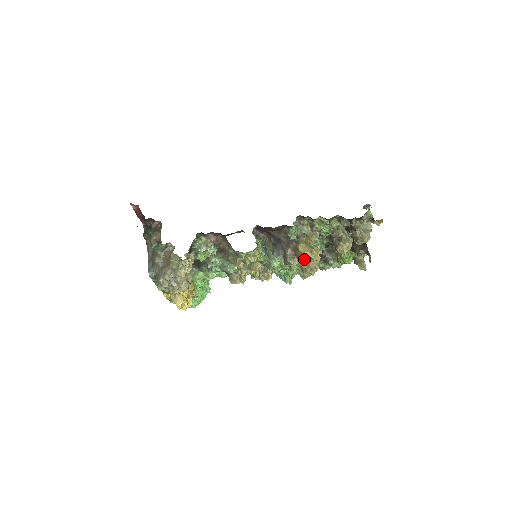
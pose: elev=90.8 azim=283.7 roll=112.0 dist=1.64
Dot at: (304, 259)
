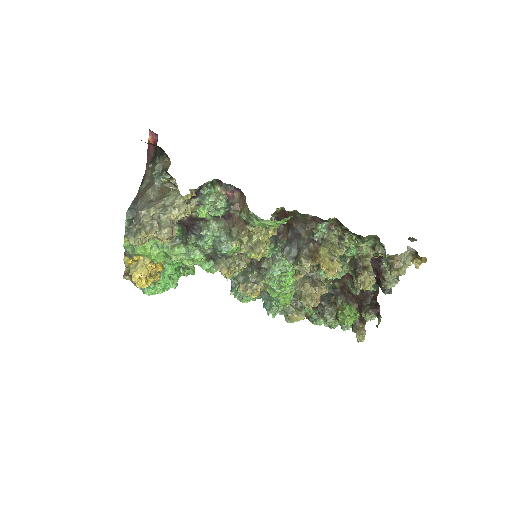
Dot at: (321, 264)
